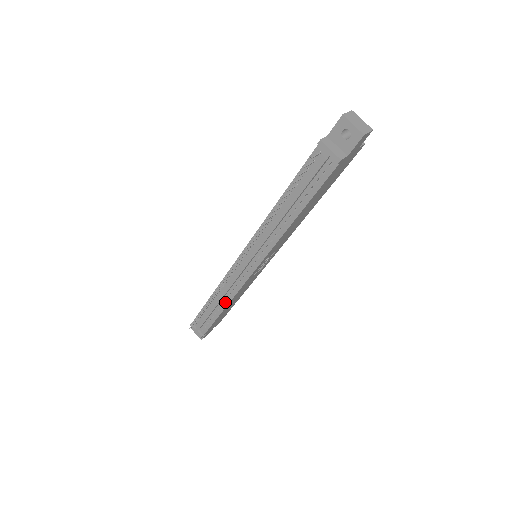
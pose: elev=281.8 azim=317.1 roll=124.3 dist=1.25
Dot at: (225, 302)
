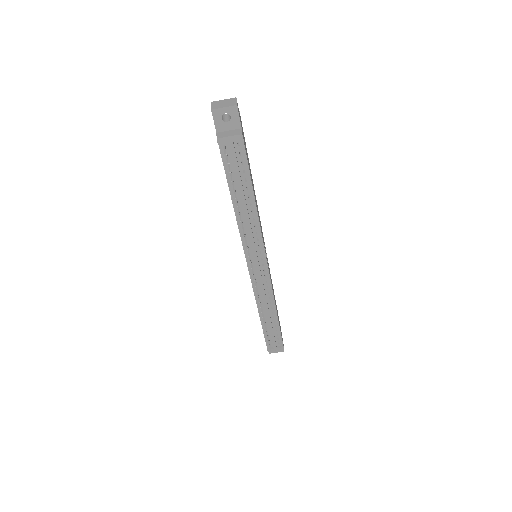
Dot at: (272, 307)
